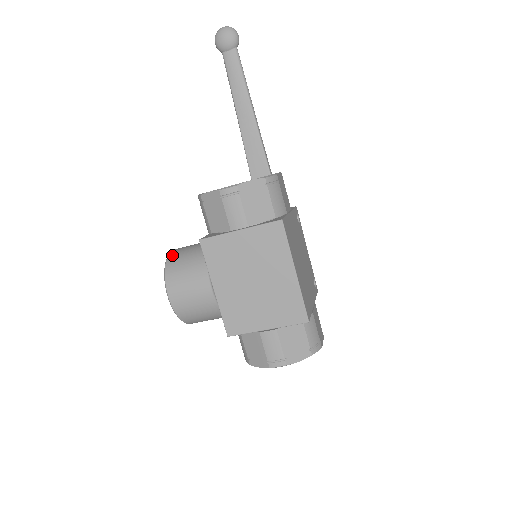
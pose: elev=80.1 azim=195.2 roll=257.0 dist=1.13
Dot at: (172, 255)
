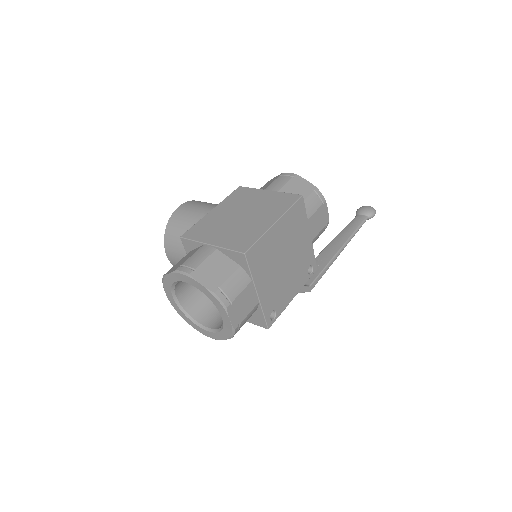
Dot at: occluded
